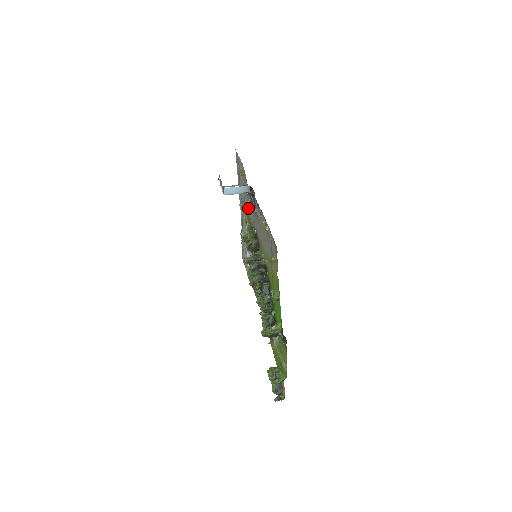
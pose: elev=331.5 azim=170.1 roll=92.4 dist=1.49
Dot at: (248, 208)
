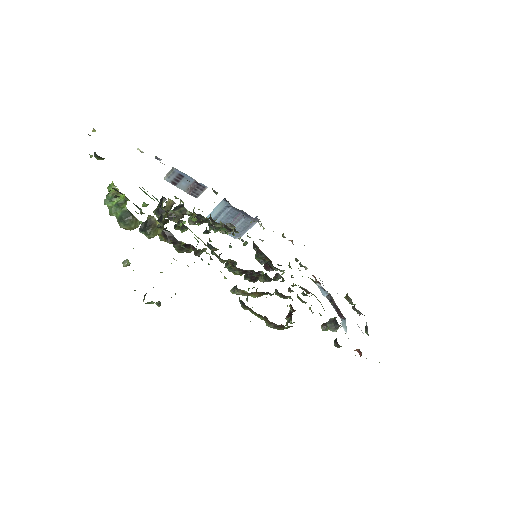
Dot at: occluded
